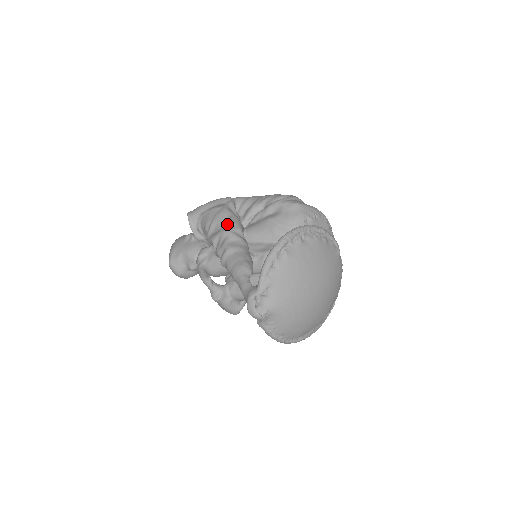
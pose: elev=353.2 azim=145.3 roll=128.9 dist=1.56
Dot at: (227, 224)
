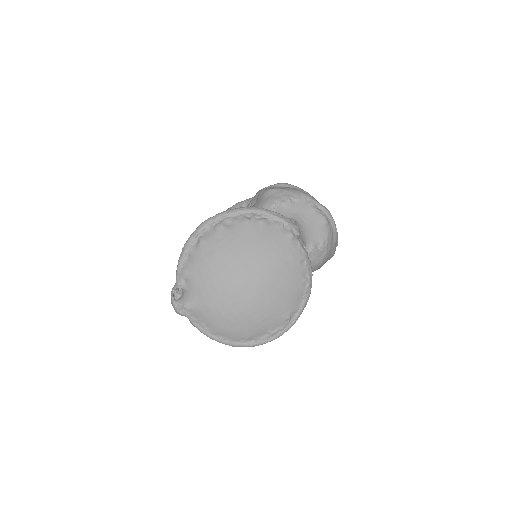
Dot at: occluded
